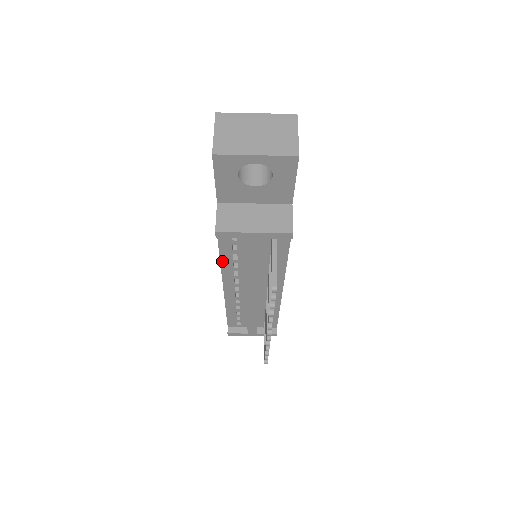
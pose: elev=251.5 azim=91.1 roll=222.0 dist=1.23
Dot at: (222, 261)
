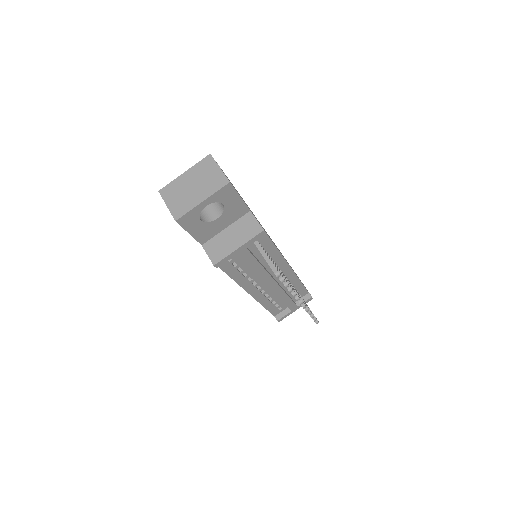
Dot at: (234, 278)
